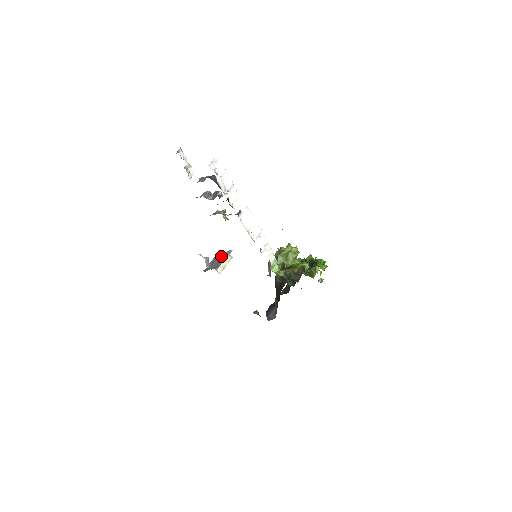
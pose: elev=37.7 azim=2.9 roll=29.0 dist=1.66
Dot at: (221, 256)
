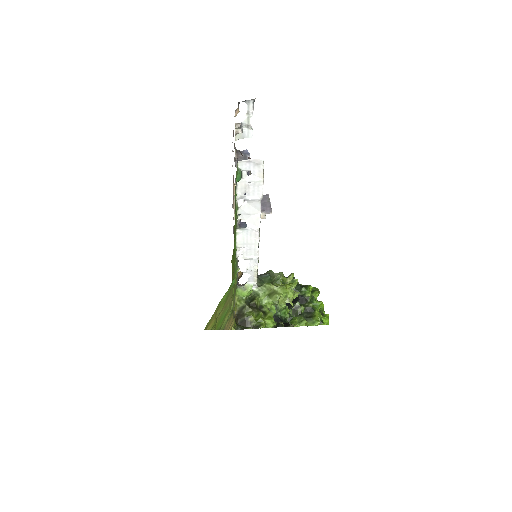
Dot at: (262, 203)
